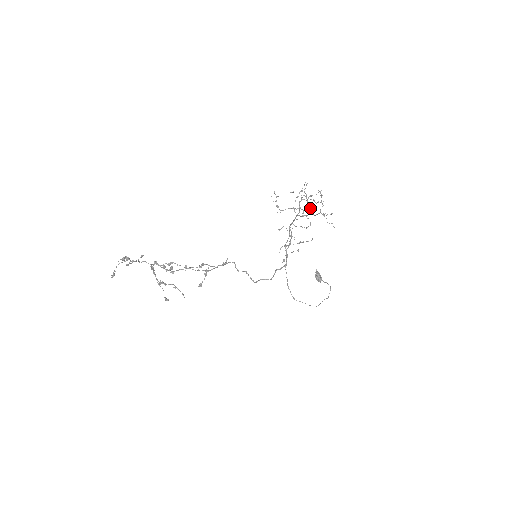
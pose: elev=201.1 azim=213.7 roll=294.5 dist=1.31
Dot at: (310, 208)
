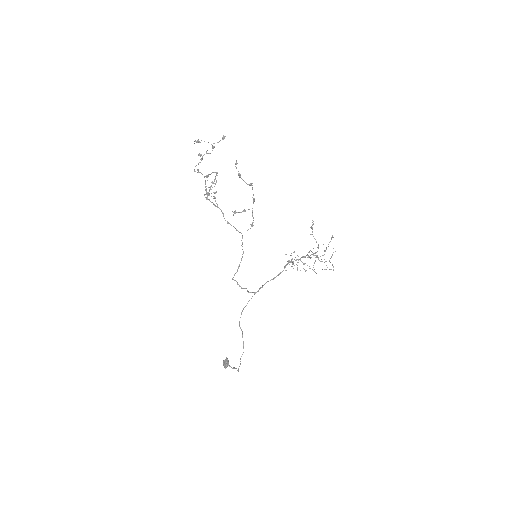
Dot at: occluded
